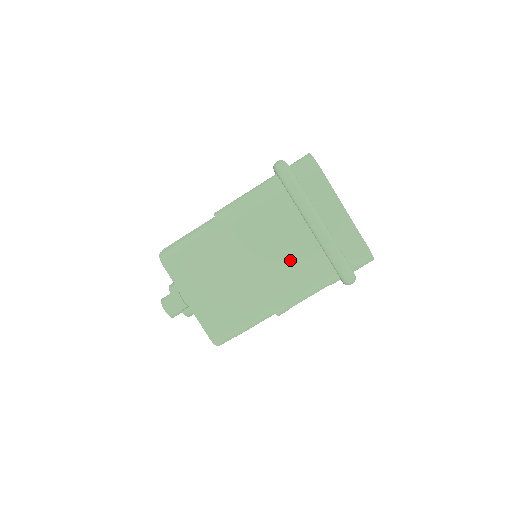
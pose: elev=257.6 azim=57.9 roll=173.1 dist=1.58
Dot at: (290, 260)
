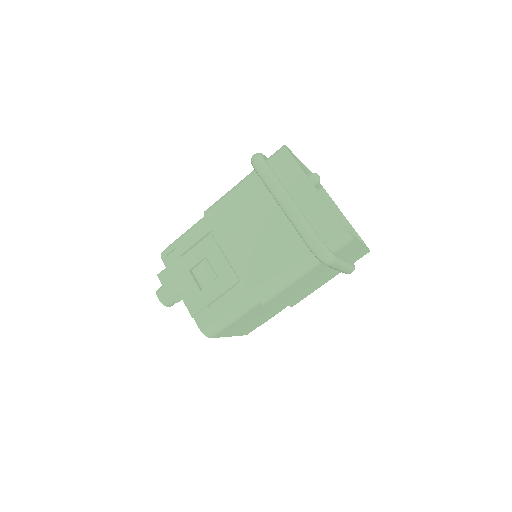
Dot at: (314, 285)
